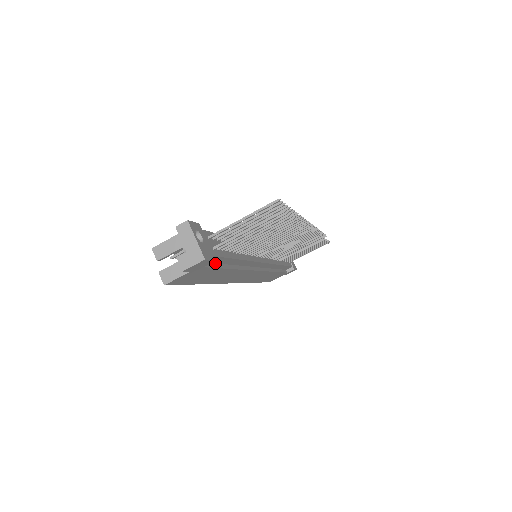
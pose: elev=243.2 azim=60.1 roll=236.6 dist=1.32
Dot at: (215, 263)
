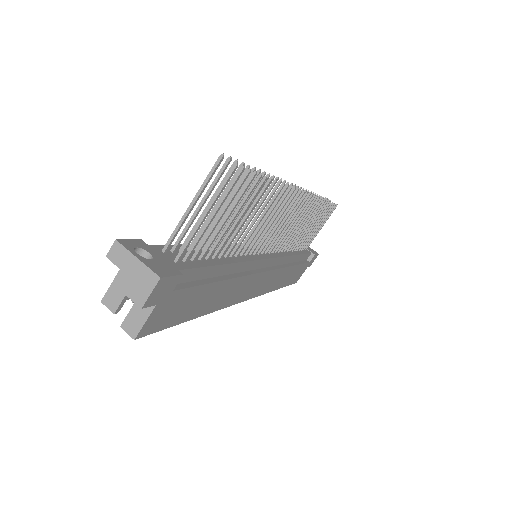
Dot at: (193, 281)
